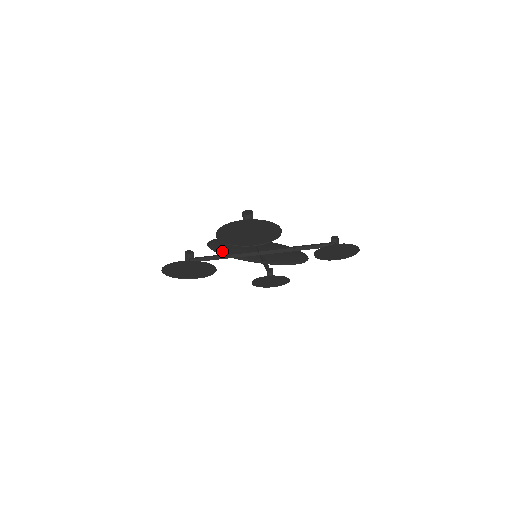
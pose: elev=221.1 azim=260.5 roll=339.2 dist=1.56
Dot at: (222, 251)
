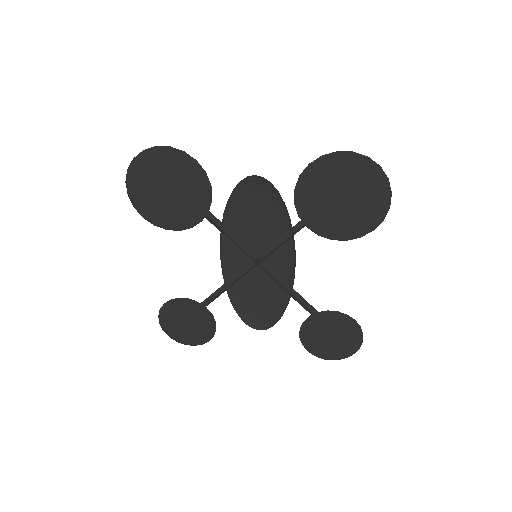
Dot at: (228, 212)
